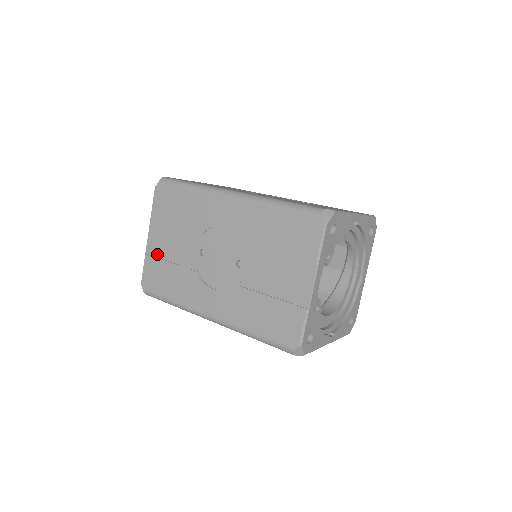
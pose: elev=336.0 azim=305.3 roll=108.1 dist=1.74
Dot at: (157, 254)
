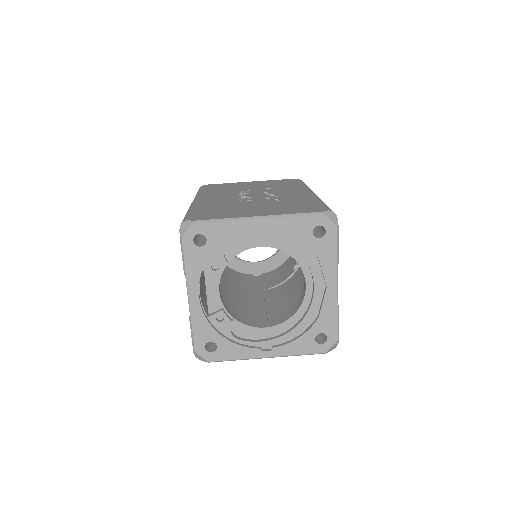
Dot at: occluded
